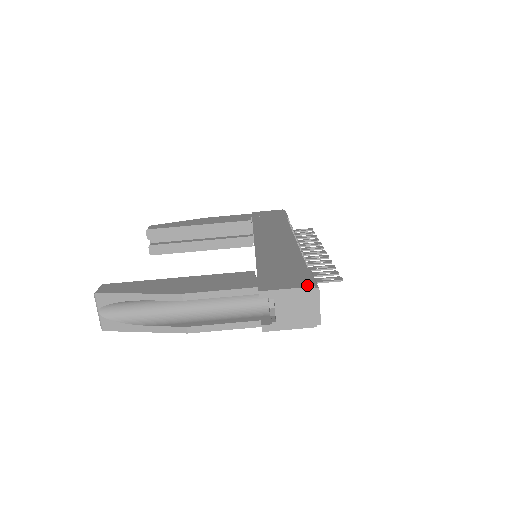
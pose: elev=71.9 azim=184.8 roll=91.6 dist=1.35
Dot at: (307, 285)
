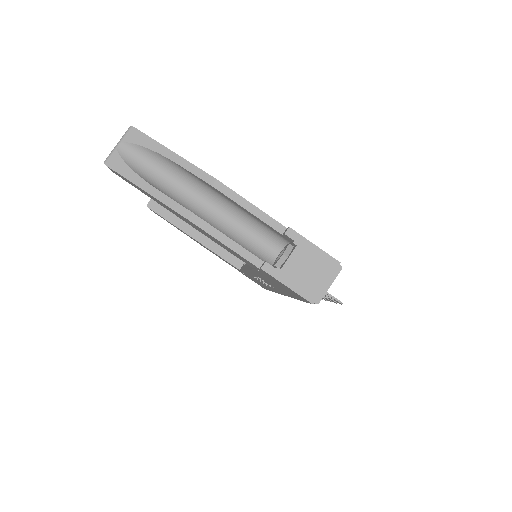
Dot at: (333, 258)
